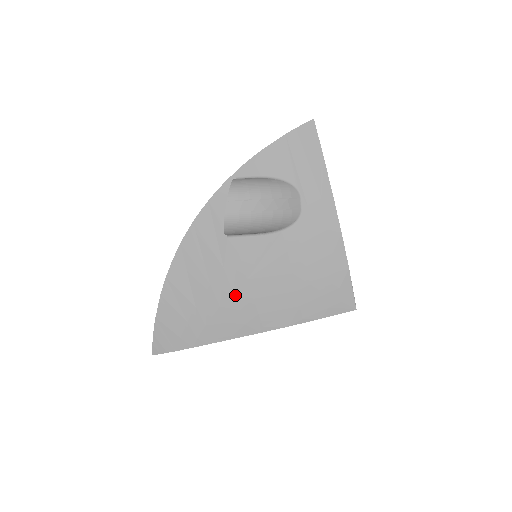
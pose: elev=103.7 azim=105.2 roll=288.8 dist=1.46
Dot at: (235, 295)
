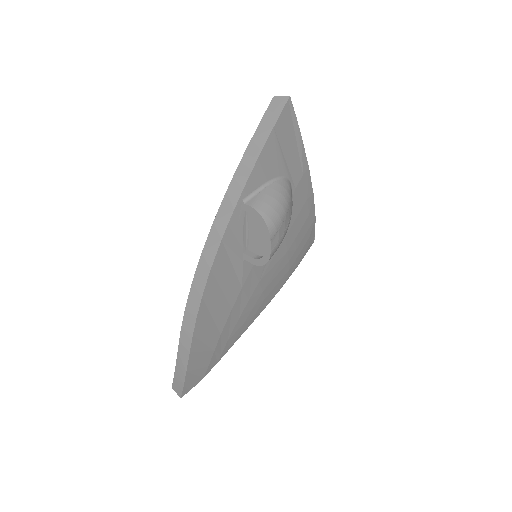
Dot at: (250, 300)
